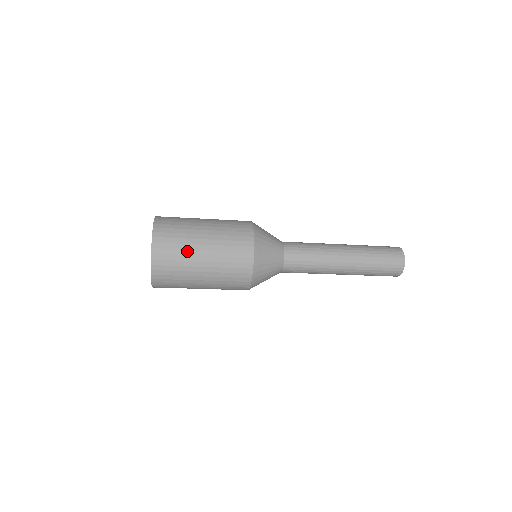
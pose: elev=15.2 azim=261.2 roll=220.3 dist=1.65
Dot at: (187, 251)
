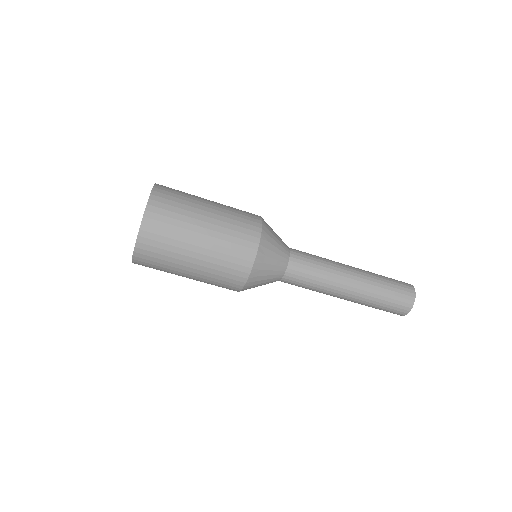
Dot at: (192, 195)
